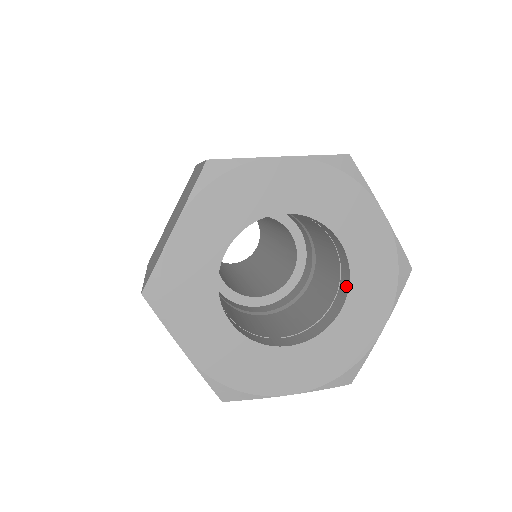
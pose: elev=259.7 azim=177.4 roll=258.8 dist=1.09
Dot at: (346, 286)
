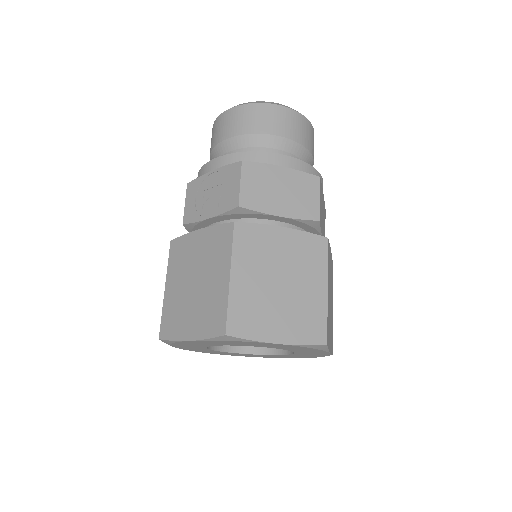
Dot at: occluded
